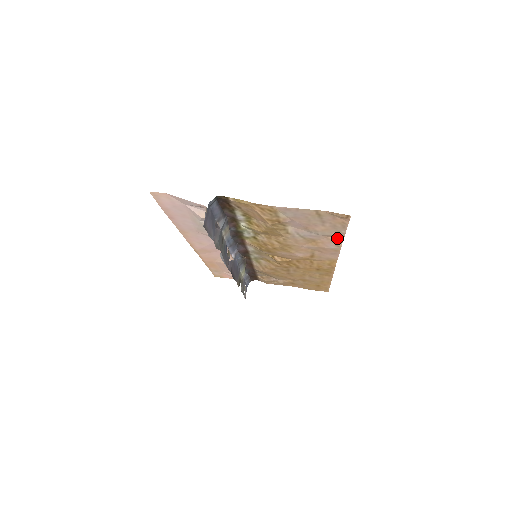
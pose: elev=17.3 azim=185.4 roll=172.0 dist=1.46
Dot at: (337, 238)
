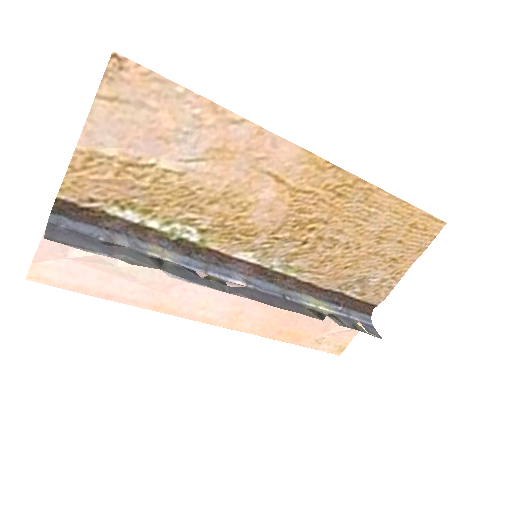
Dot at: (212, 112)
